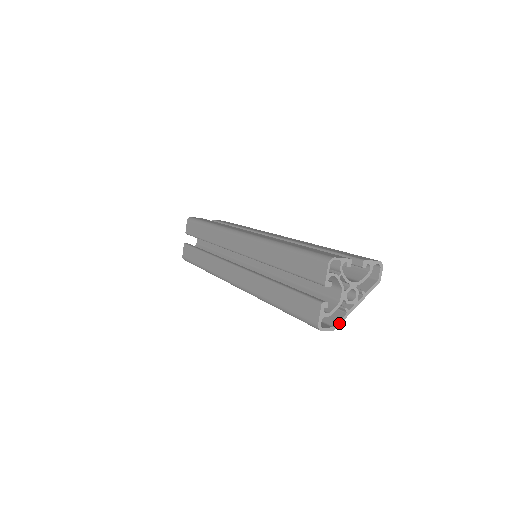
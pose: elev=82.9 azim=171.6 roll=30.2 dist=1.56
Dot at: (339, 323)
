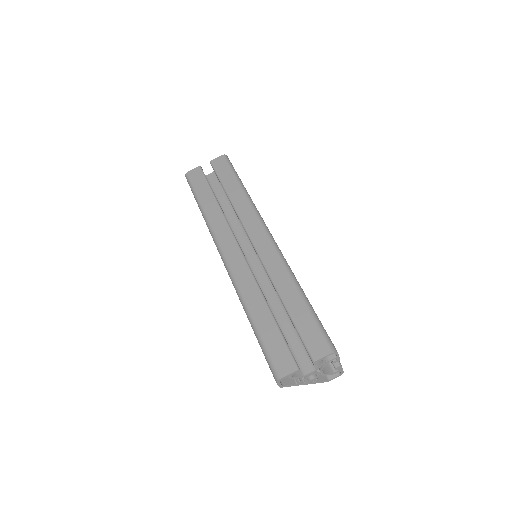
Dot at: (287, 386)
